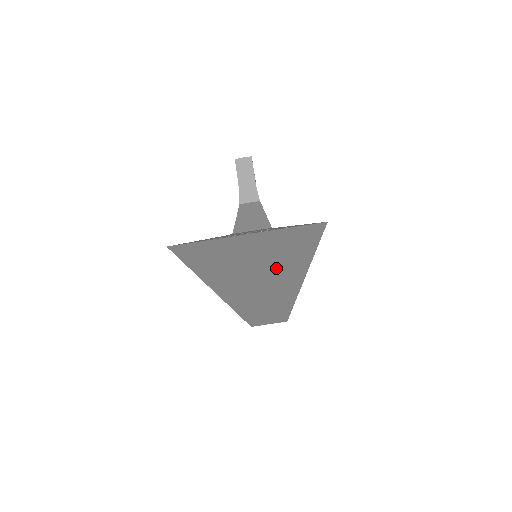
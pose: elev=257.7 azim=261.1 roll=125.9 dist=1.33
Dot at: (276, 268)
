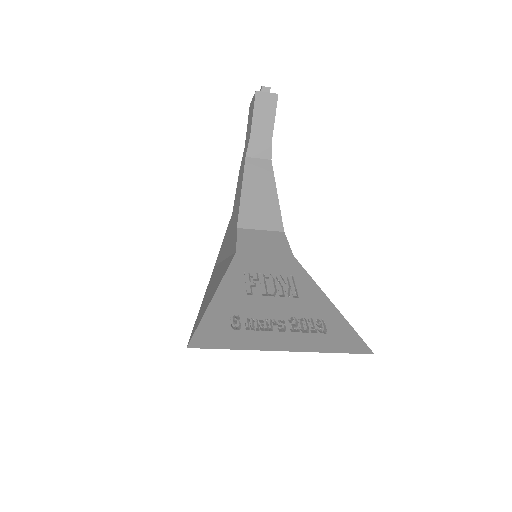
Dot at: occluded
